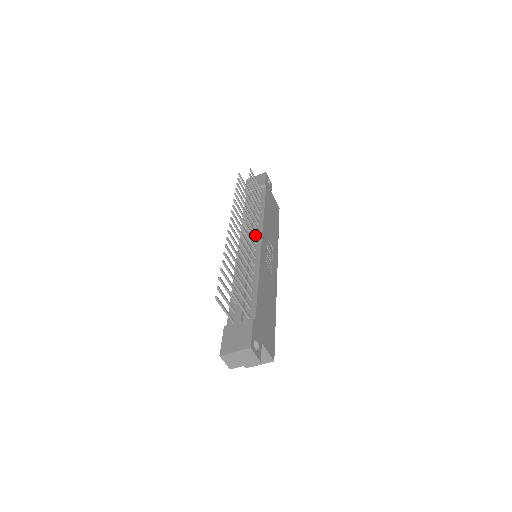
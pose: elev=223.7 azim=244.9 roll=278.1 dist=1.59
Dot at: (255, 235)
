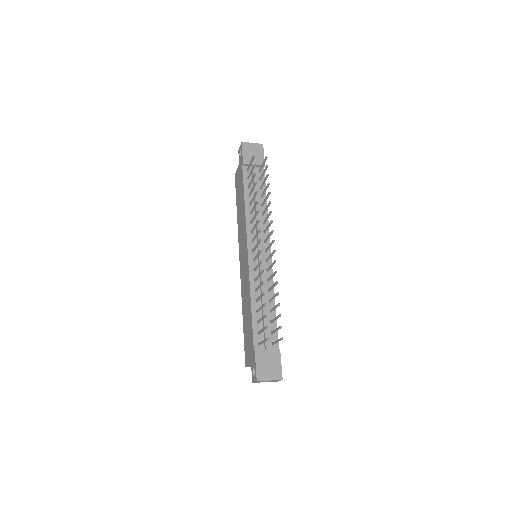
Dot at: (265, 242)
